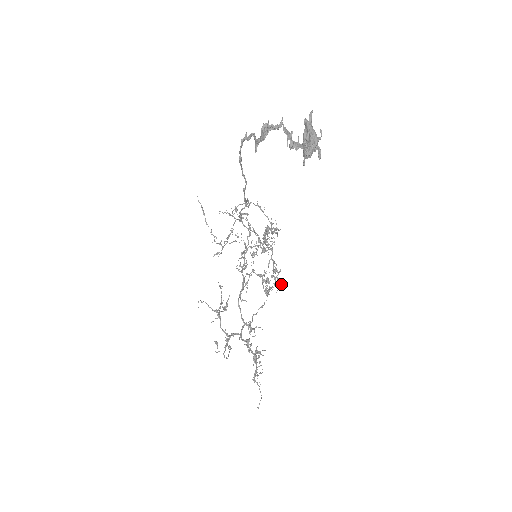
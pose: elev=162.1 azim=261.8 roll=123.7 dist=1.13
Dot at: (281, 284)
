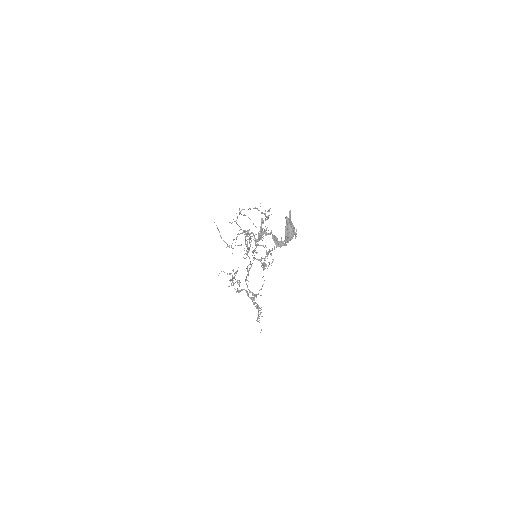
Dot at: (273, 260)
